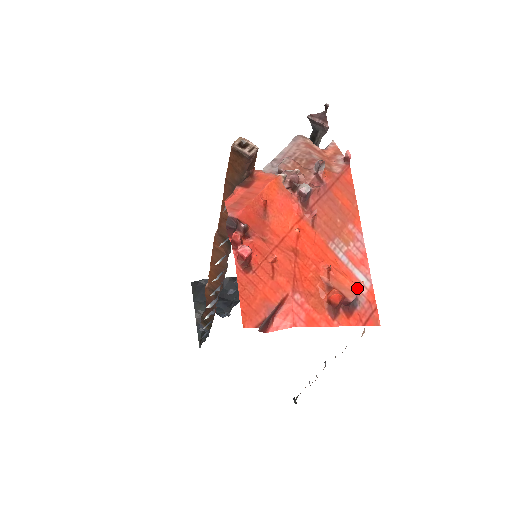
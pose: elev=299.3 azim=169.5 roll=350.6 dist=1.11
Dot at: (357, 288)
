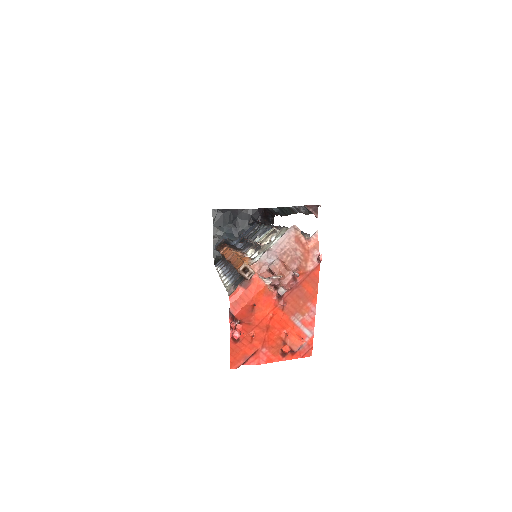
Dot at: (301, 344)
